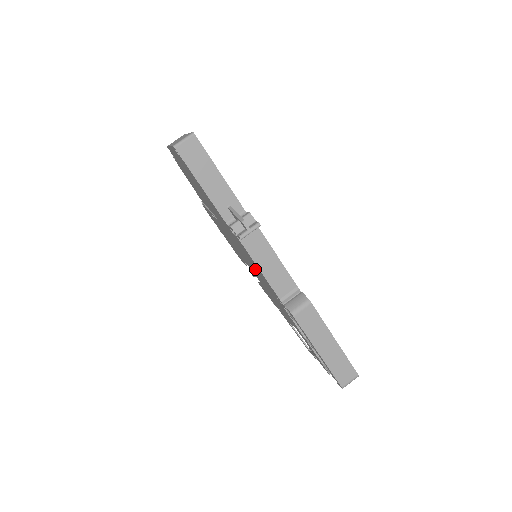
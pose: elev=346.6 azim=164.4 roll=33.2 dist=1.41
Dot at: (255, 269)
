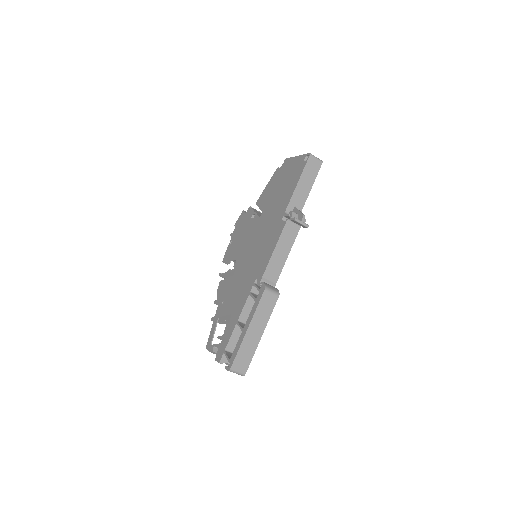
Dot at: (258, 255)
